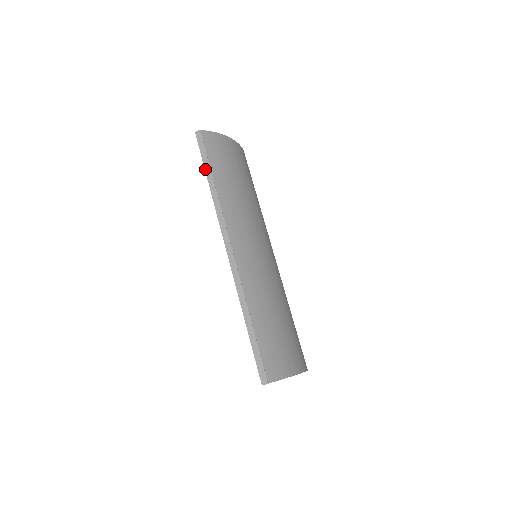
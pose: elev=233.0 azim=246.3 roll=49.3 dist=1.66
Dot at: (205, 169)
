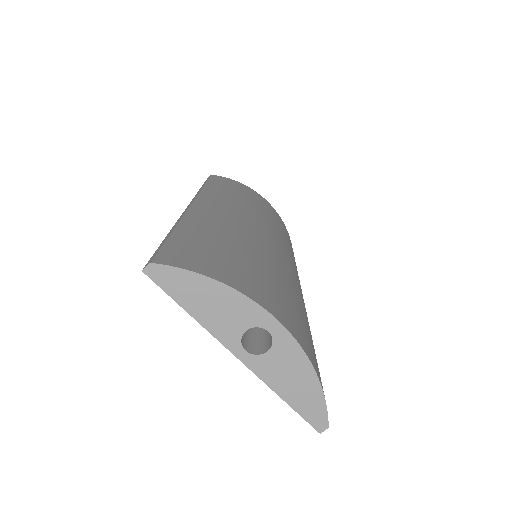
Dot at: occluded
